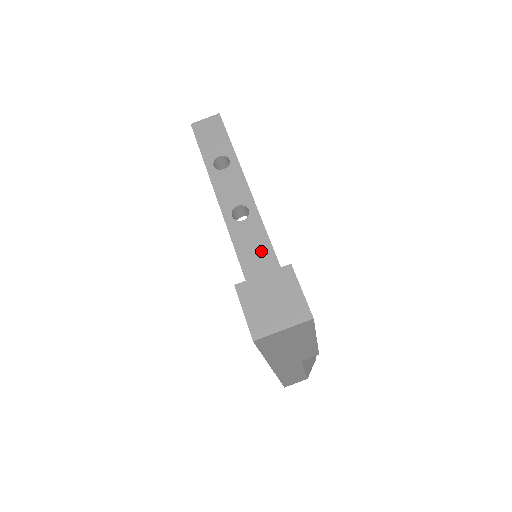
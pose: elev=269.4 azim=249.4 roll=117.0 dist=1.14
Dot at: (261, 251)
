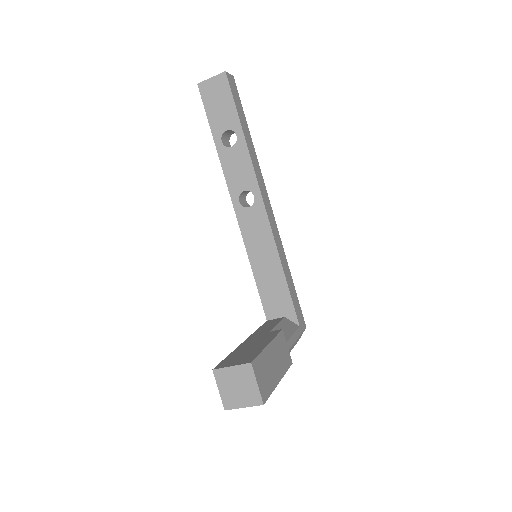
Dot at: (264, 240)
